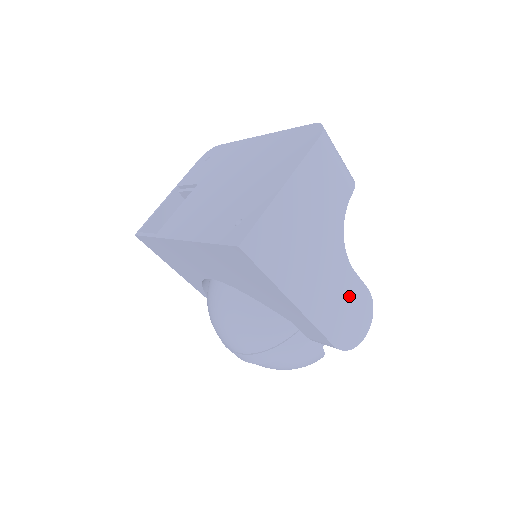
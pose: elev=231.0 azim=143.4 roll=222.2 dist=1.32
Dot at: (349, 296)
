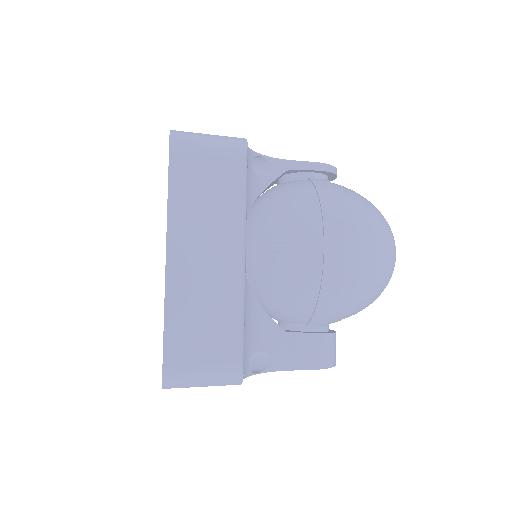
Dot at: occluded
